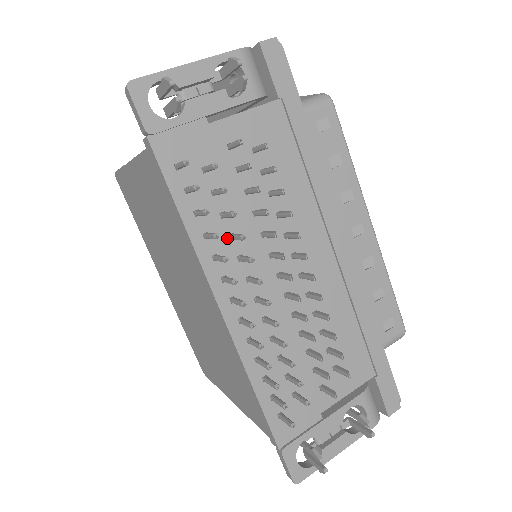
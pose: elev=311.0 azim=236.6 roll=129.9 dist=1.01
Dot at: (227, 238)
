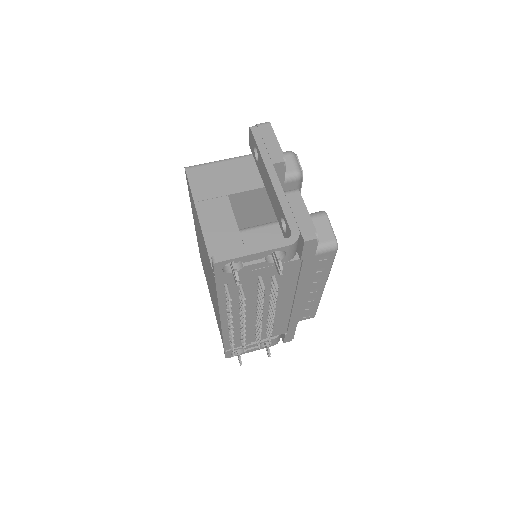
Dot at: (238, 303)
